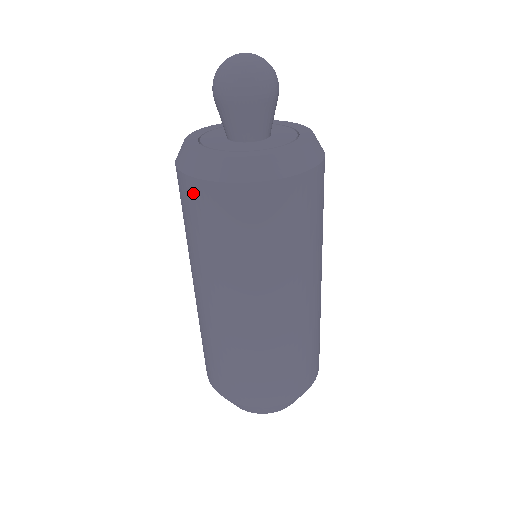
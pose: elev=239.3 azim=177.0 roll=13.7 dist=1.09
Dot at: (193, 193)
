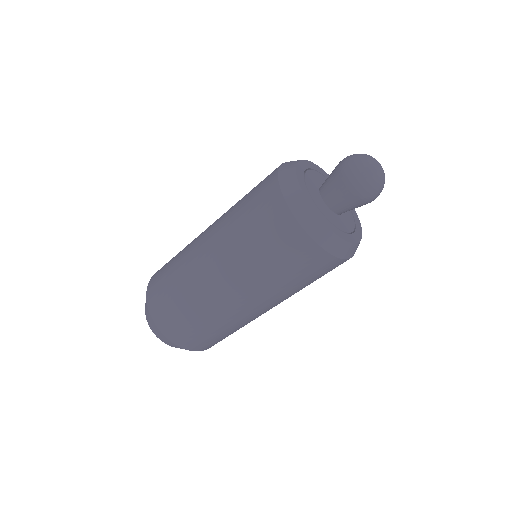
Dot at: (273, 202)
